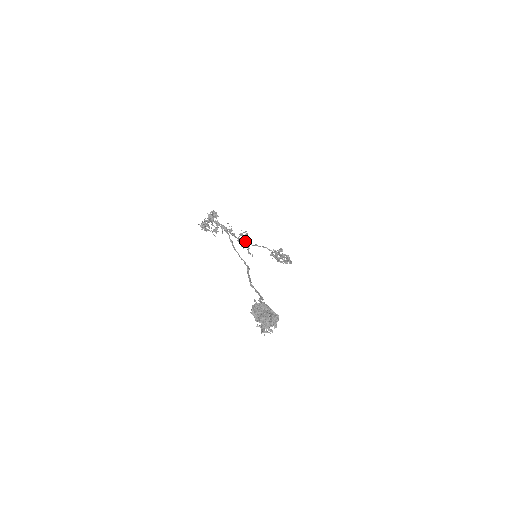
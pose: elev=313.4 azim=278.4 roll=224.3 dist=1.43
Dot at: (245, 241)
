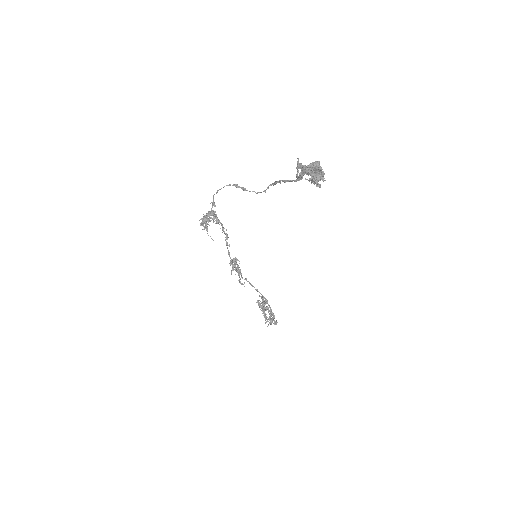
Dot at: (237, 264)
